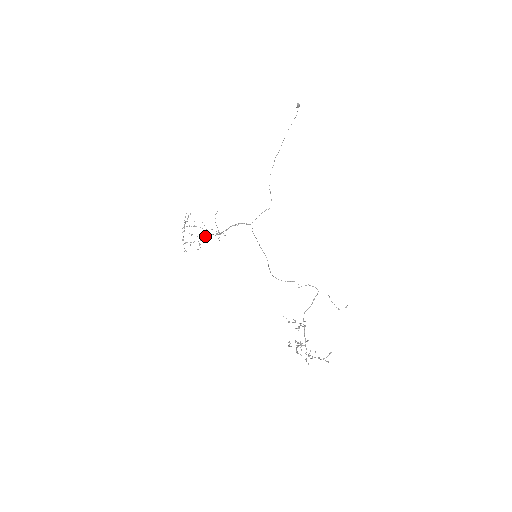
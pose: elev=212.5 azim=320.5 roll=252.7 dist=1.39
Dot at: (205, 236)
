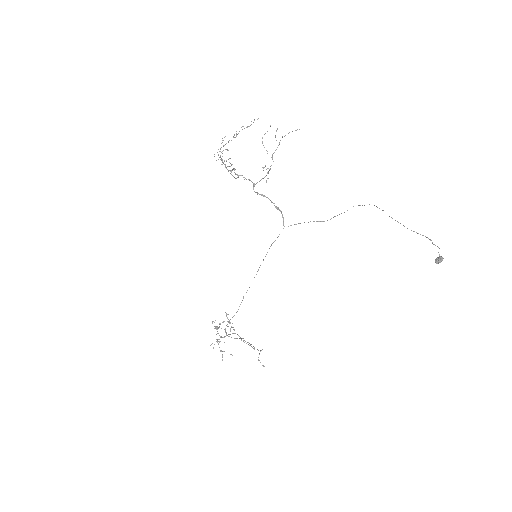
Dot at: occluded
